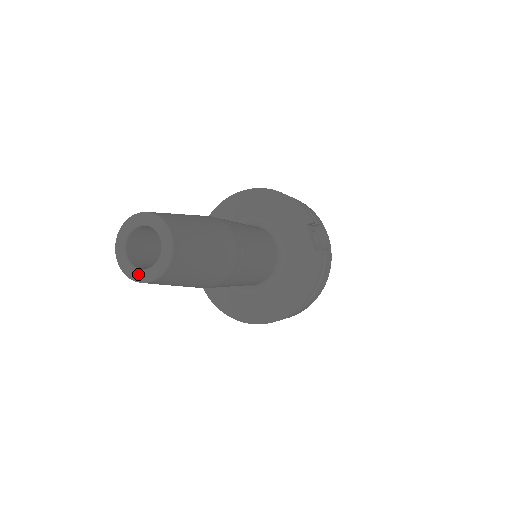
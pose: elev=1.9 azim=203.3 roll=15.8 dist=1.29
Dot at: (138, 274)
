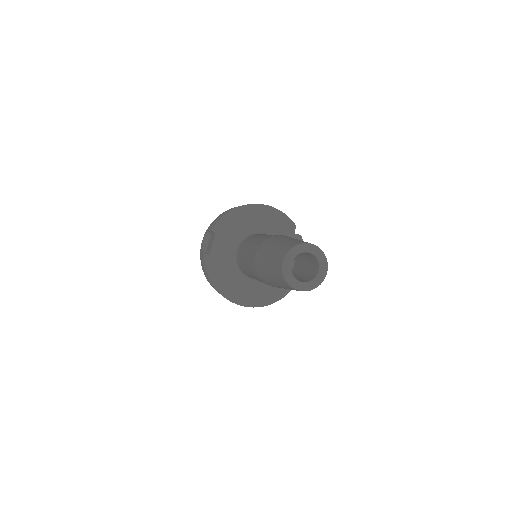
Dot at: (294, 281)
